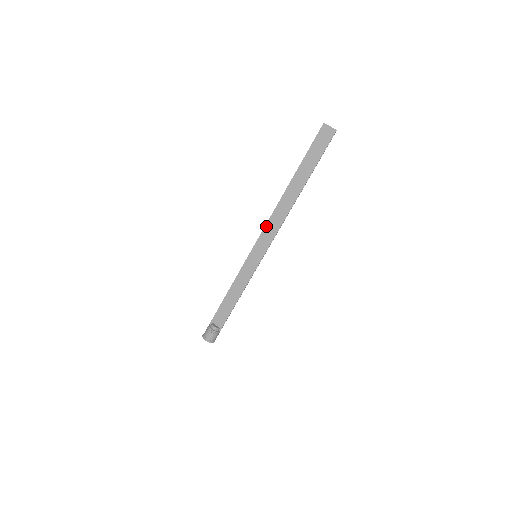
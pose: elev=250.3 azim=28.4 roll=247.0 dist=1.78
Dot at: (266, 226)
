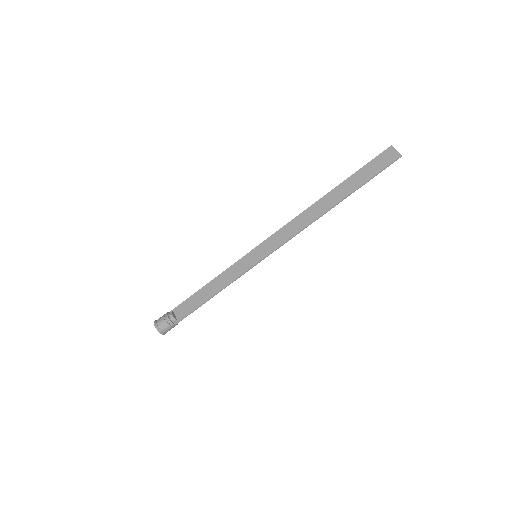
Dot at: (282, 228)
